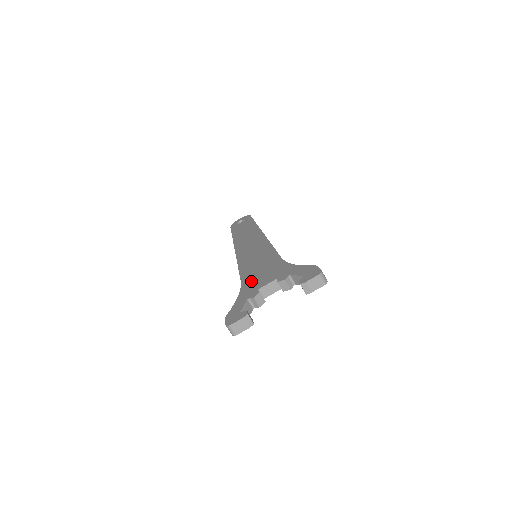
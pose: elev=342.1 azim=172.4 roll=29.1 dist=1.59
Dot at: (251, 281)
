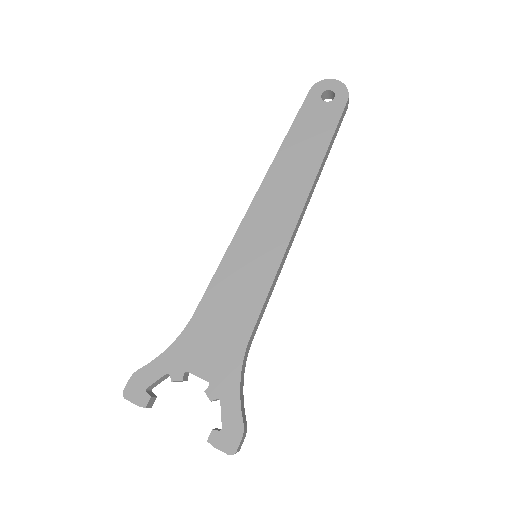
Dot at: (197, 337)
